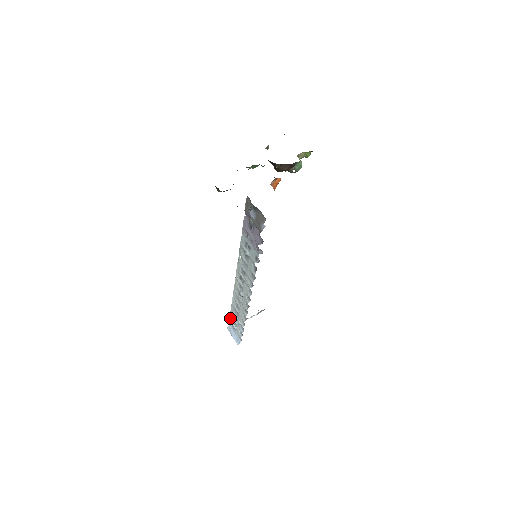
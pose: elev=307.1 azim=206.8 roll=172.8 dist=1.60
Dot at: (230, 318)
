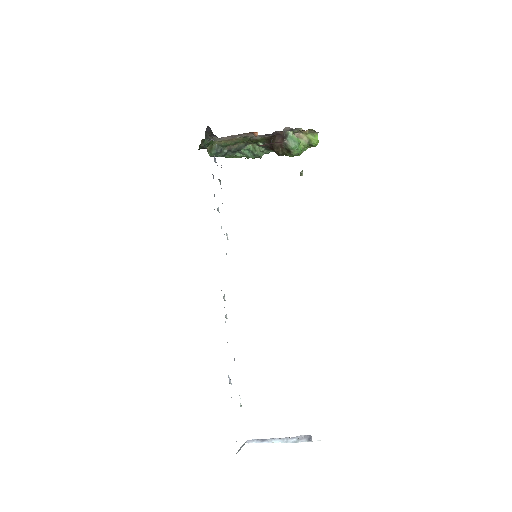
Dot at: occluded
